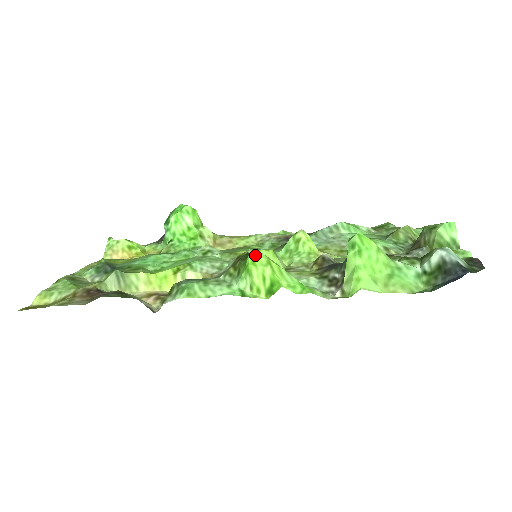
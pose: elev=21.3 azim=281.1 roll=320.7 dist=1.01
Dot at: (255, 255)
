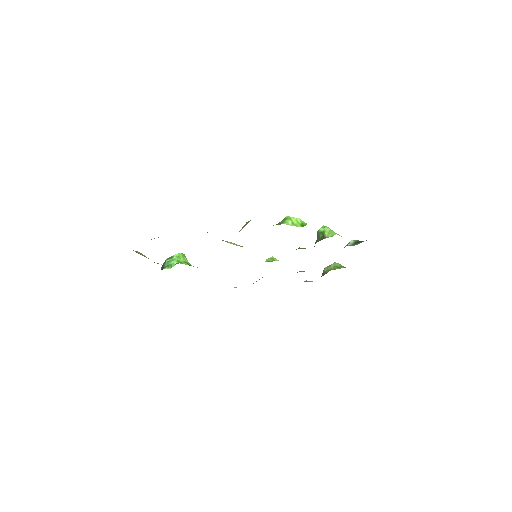
Dot at: occluded
